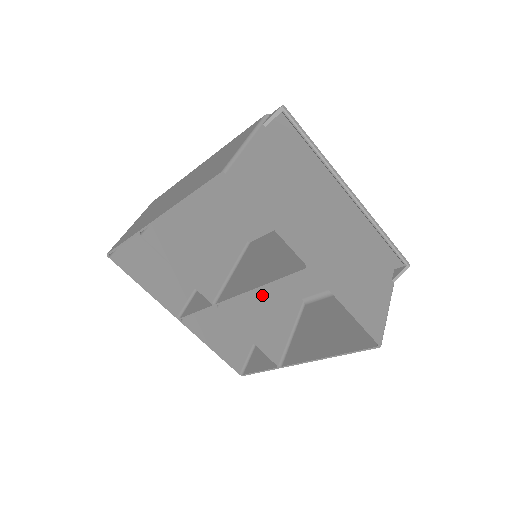
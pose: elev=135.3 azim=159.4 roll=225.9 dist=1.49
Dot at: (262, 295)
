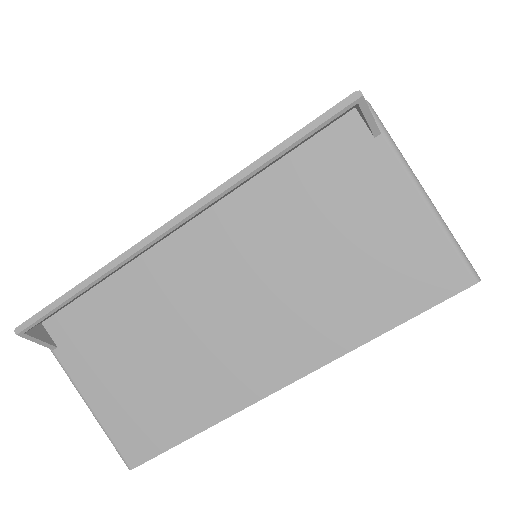
Dot at: occluded
